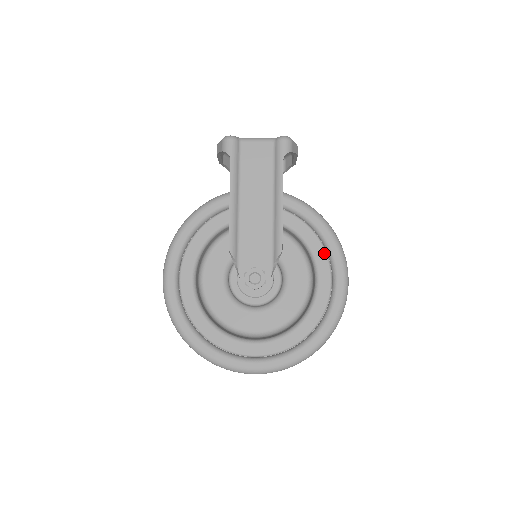
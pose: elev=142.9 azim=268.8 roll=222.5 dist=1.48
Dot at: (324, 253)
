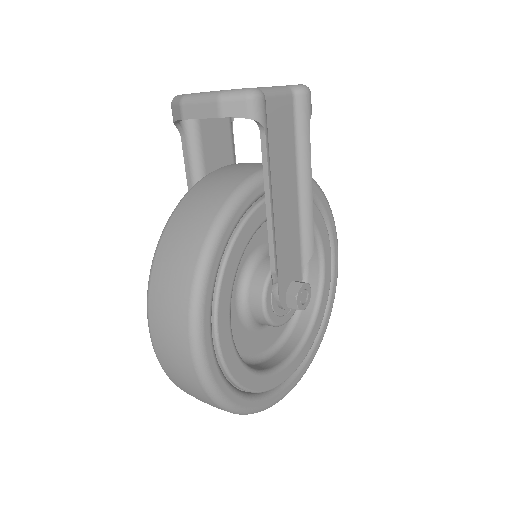
Dot at: (327, 232)
